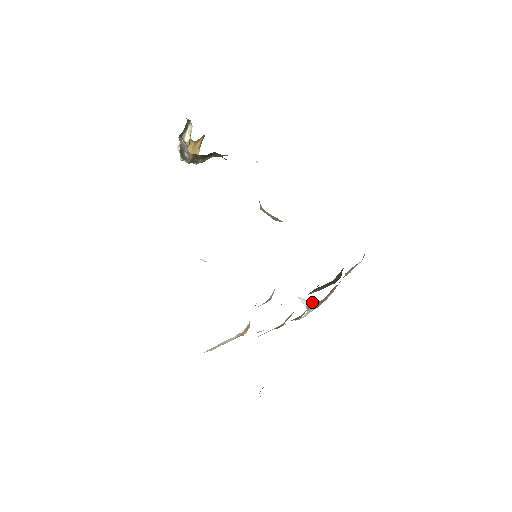
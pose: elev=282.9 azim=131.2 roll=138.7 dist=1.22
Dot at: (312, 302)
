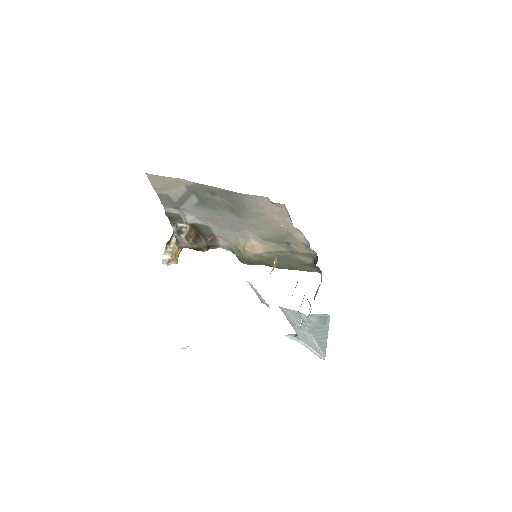
Dot at: occluded
